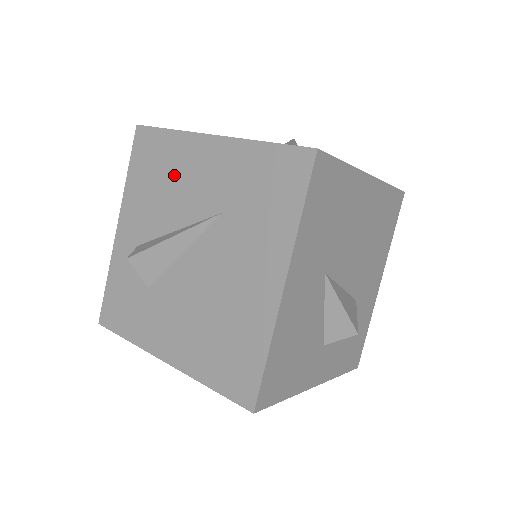
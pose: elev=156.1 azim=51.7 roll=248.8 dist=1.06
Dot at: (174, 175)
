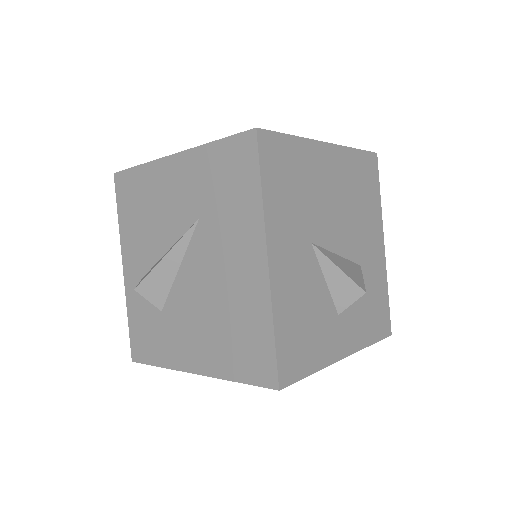
Dot at: (153, 202)
